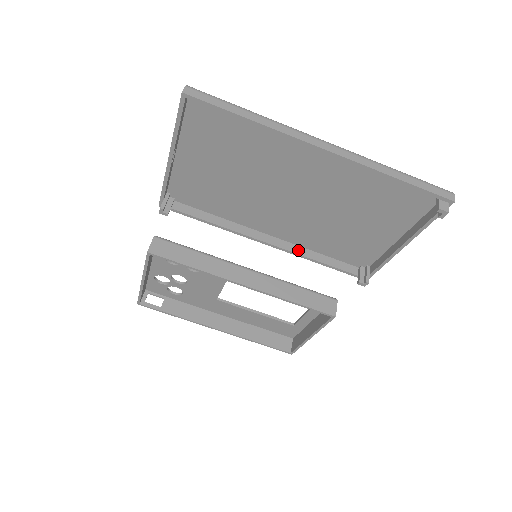
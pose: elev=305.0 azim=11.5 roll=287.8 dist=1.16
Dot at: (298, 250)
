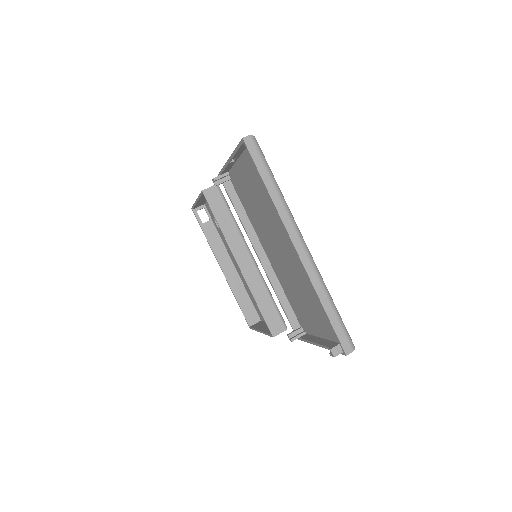
Dot at: (274, 280)
